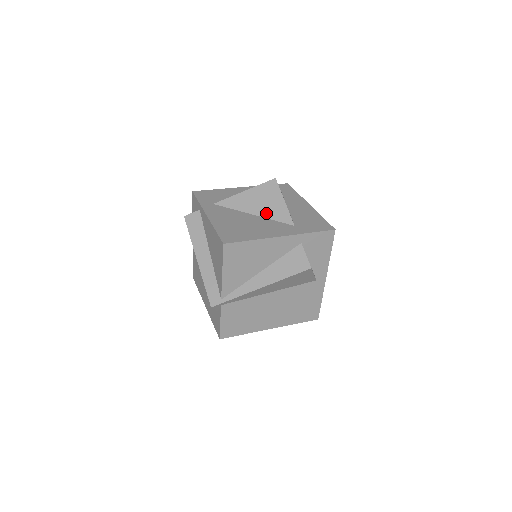
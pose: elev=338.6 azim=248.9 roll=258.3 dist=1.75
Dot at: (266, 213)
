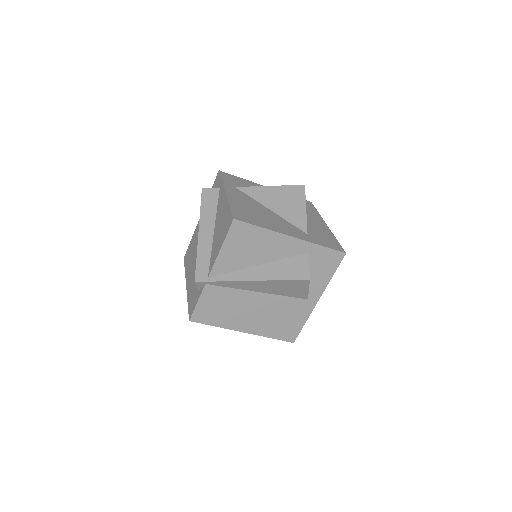
Dot at: (284, 213)
